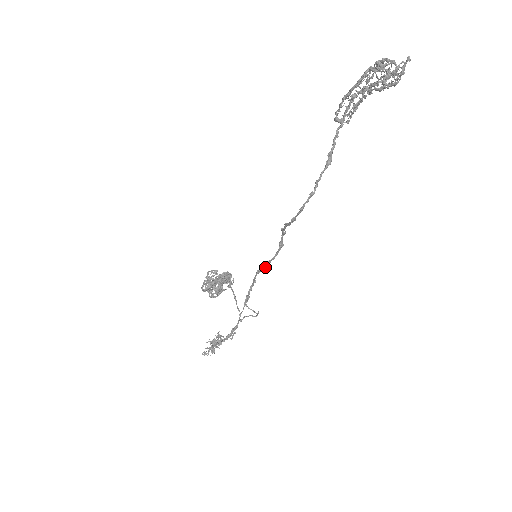
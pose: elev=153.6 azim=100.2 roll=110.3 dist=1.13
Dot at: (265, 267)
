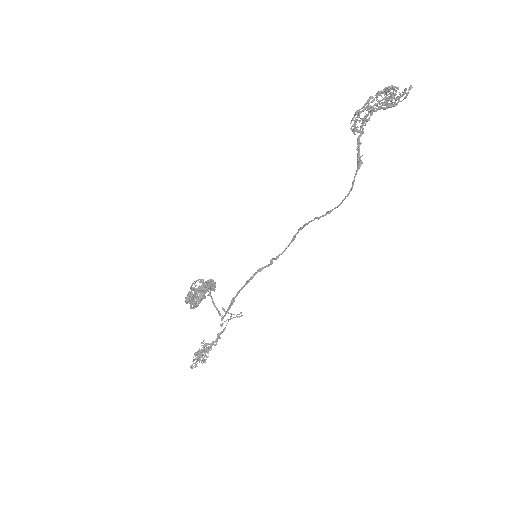
Dot at: (271, 264)
